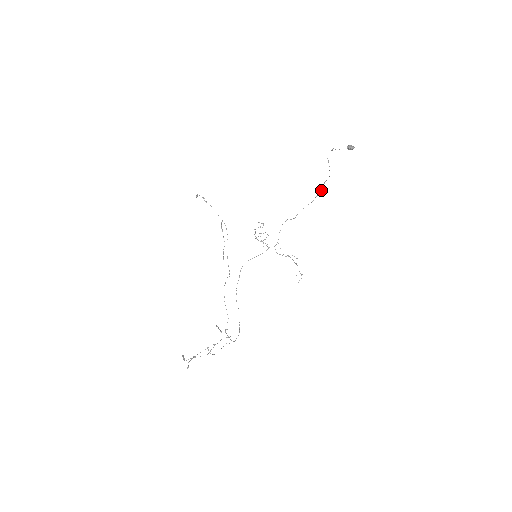
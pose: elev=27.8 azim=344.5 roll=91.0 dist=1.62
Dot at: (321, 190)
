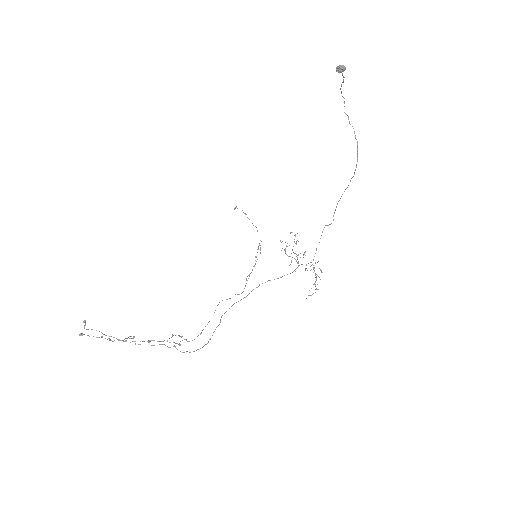
Dot at: occluded
